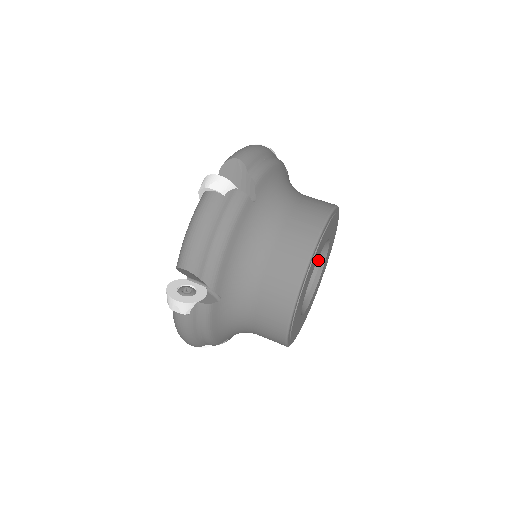
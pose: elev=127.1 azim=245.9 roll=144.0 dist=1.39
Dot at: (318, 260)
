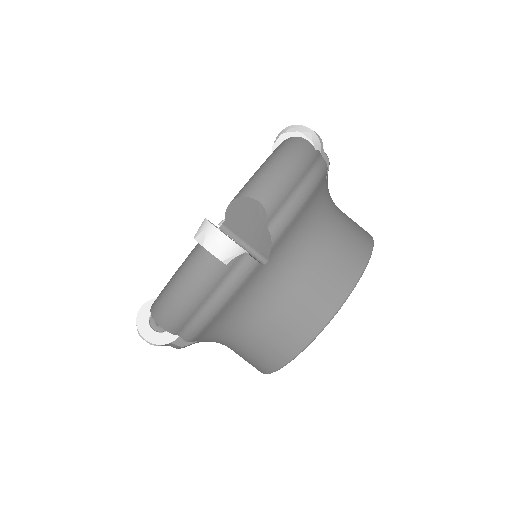
Dot at: occluded
